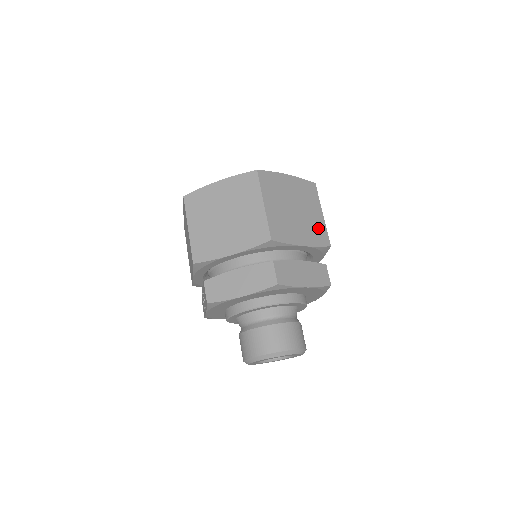
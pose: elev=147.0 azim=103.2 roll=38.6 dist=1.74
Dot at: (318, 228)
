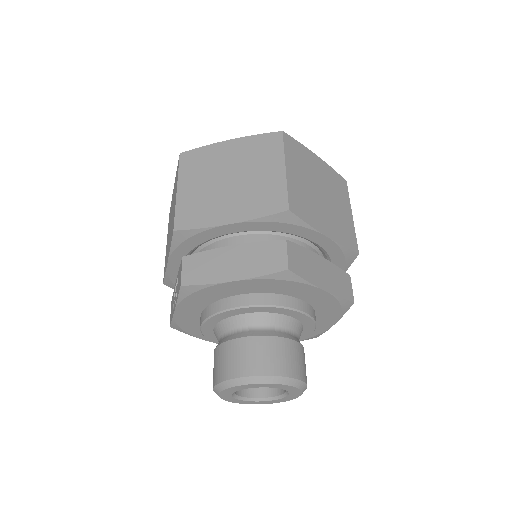
Dot at: (346, 227)
